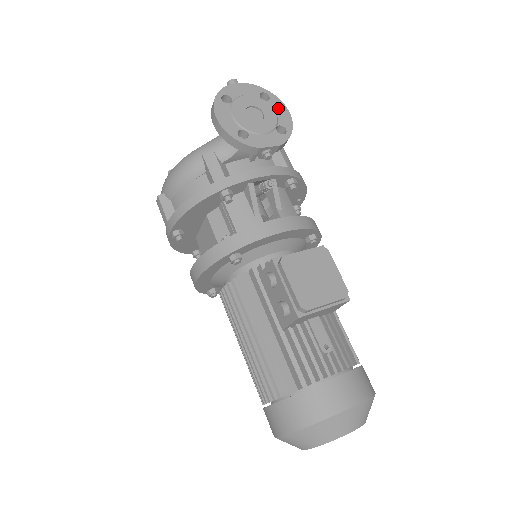
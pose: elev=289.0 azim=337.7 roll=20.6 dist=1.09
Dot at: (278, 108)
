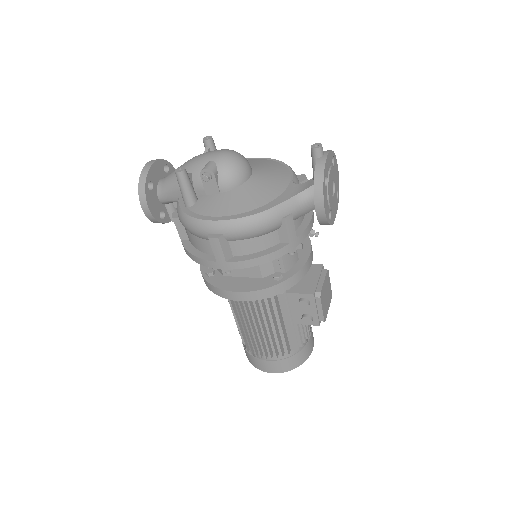
Dot at: (336, 170)
